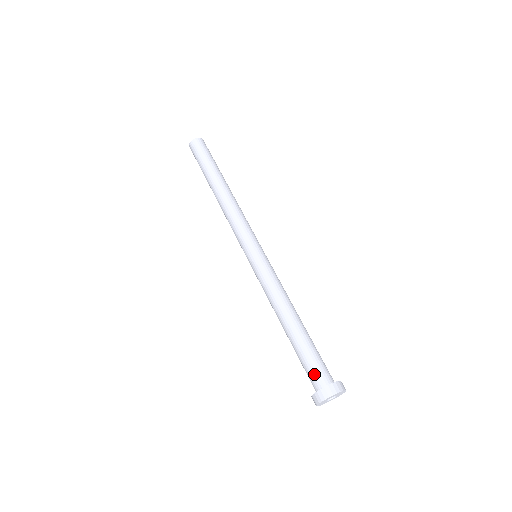
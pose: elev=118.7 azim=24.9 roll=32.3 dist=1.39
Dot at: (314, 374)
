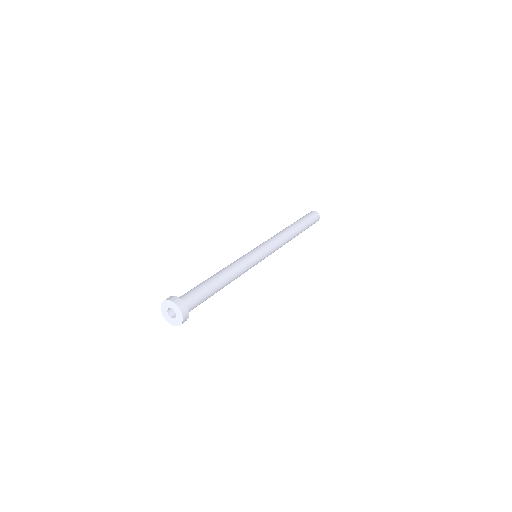
Dot at: (186, 294)
